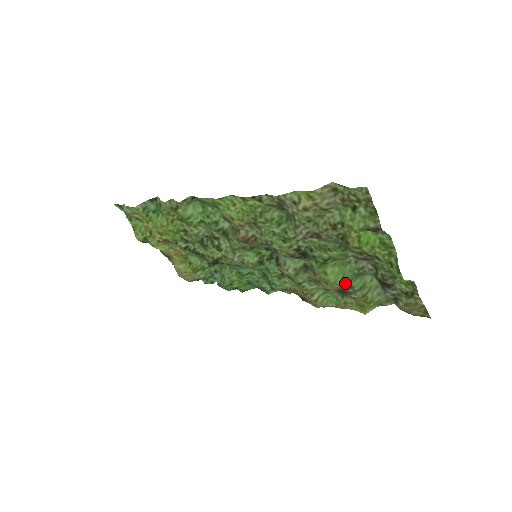
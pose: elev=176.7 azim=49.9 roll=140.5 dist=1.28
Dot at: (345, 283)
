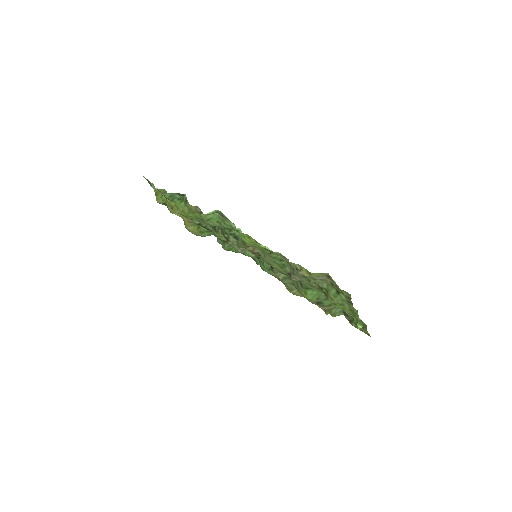
Dot at: (318, 301)
